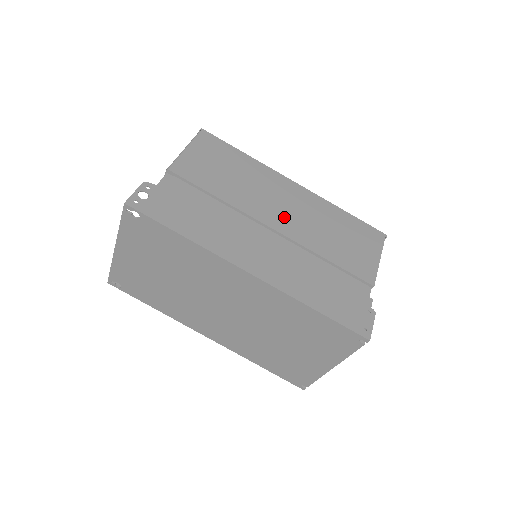
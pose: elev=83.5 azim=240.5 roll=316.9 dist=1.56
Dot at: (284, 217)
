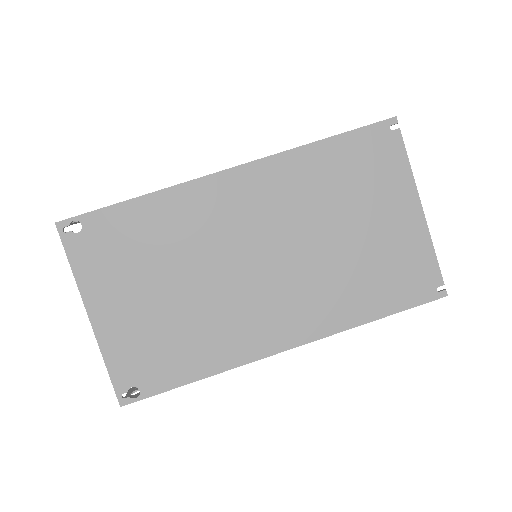
Dot at: occluded
